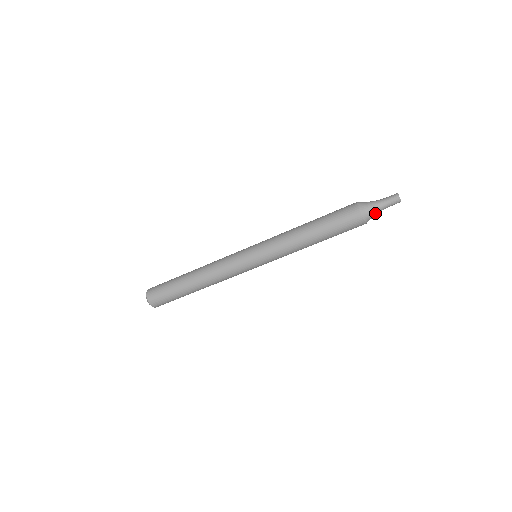
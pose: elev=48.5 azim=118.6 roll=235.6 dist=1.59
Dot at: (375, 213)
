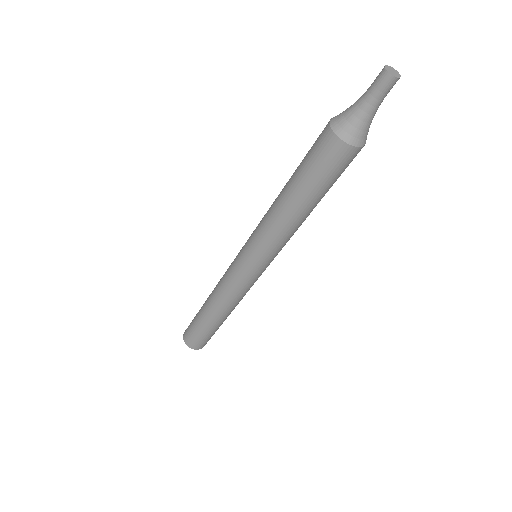
Dot at: (370, 123)
